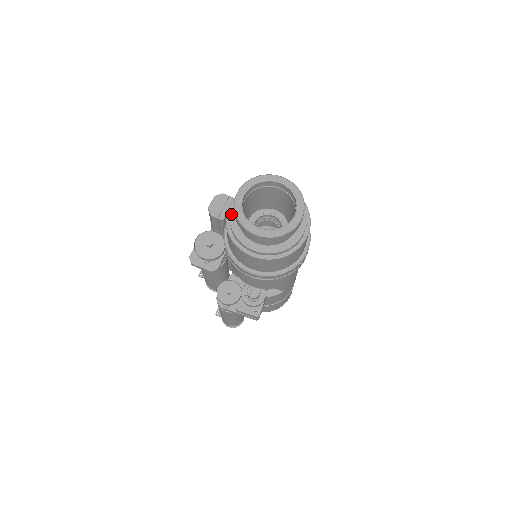
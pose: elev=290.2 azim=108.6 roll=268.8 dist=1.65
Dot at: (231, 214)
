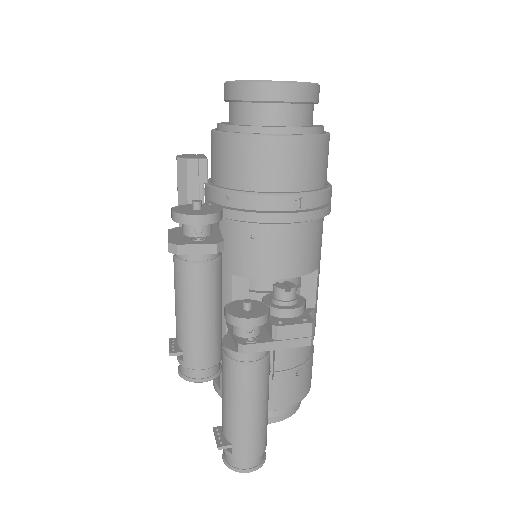
Dot at: (223, 124)
